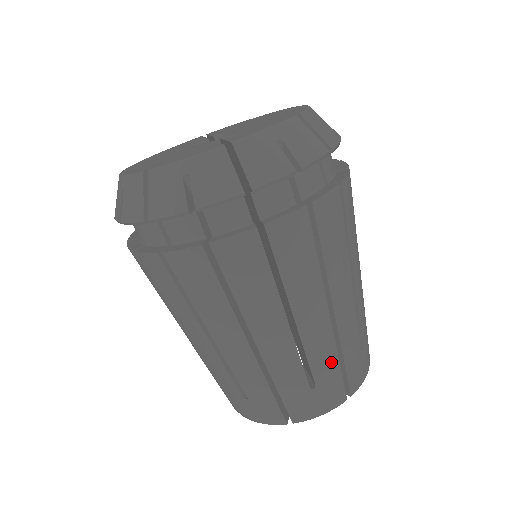
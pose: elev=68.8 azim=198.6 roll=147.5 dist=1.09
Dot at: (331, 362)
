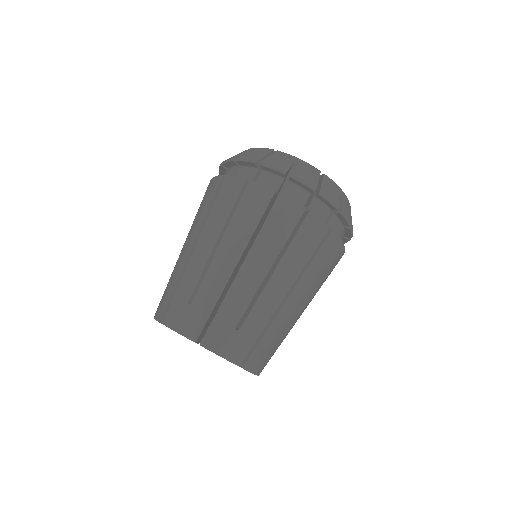
Dot at: (282, 341)
